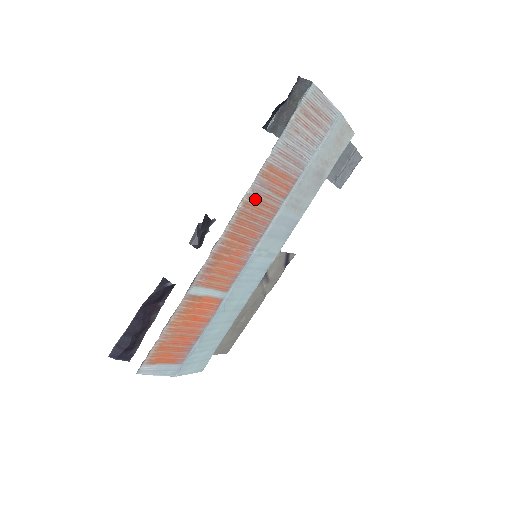
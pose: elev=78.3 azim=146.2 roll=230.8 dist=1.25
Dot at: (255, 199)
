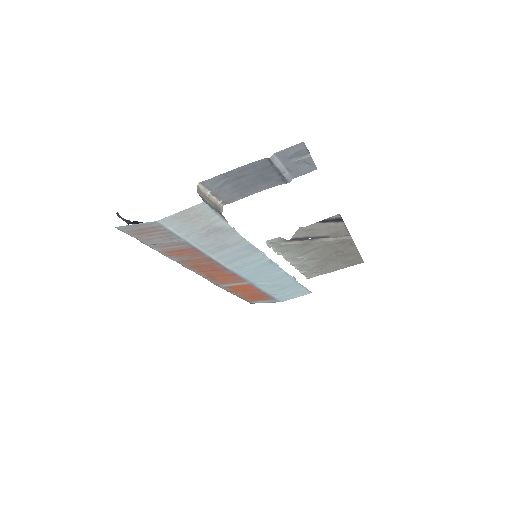
Dot at: (185, 261)
